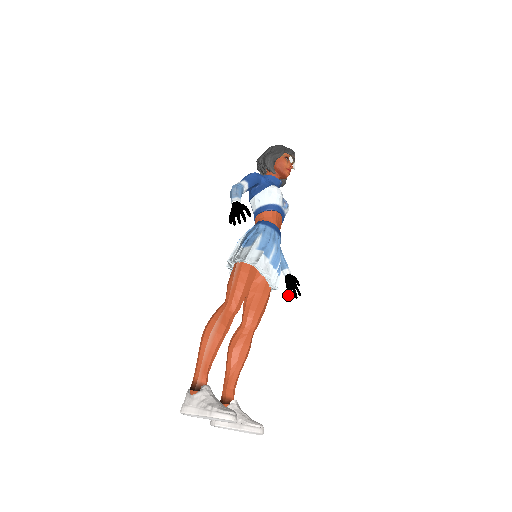
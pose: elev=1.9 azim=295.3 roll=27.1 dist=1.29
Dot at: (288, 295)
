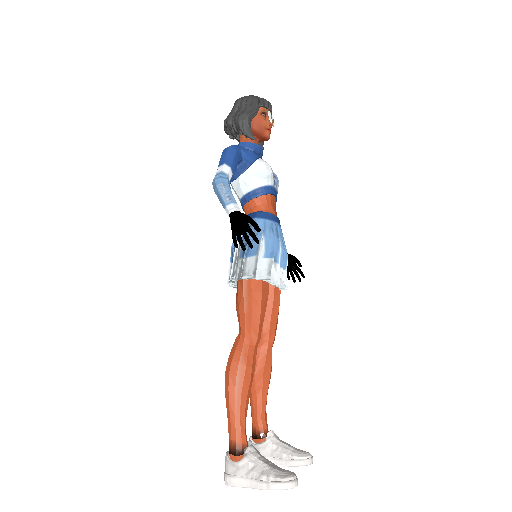
Dot at: (289, 279)
